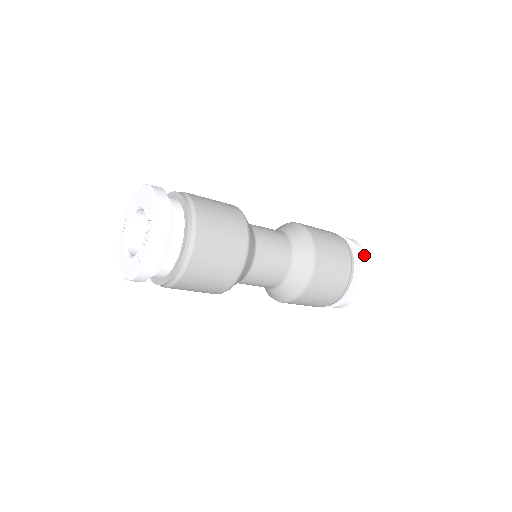
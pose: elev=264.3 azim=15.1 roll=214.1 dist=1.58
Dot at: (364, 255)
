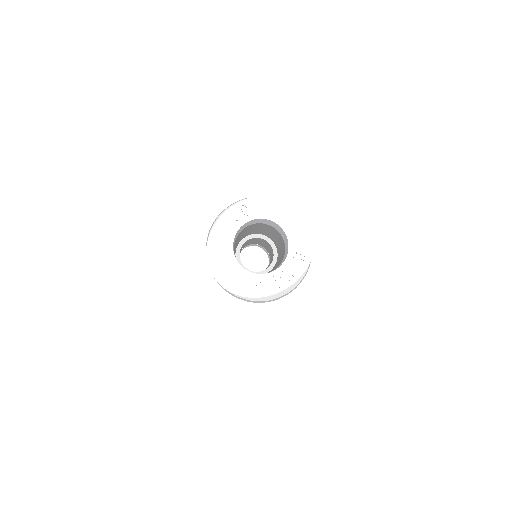
Dot at: occluded
